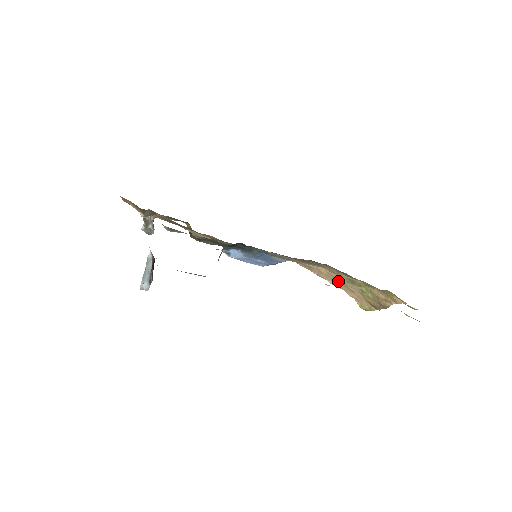
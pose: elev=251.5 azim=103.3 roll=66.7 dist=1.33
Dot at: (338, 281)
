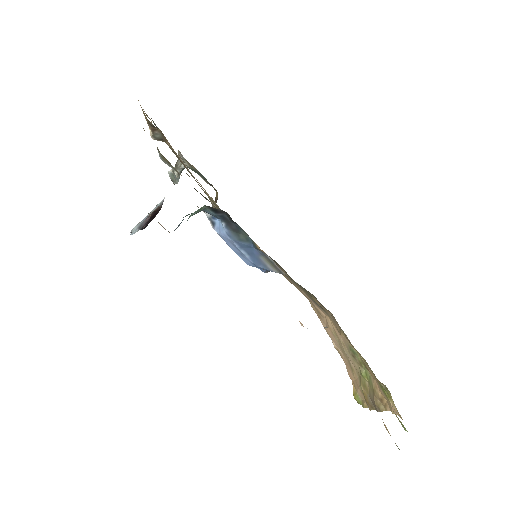
Dot at: (341, 346)
